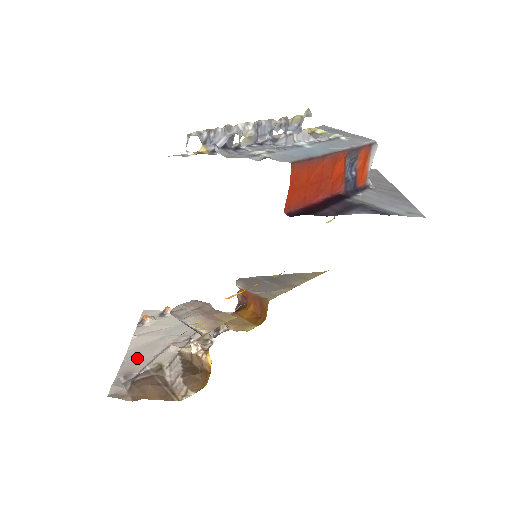
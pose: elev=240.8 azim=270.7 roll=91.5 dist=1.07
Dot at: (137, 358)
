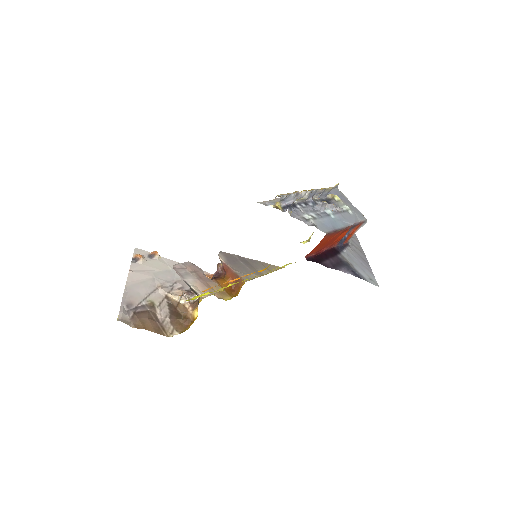
Dot at: (135, 292)
